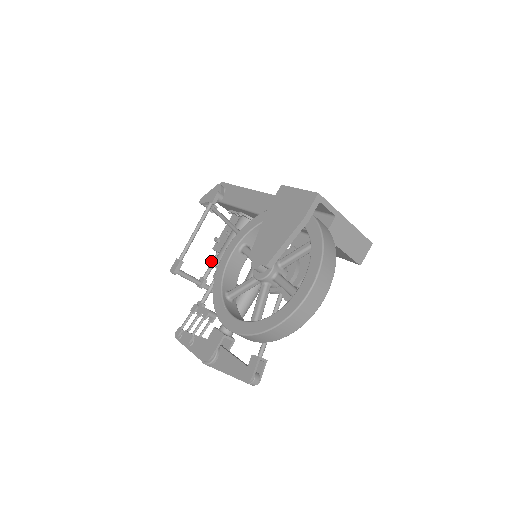
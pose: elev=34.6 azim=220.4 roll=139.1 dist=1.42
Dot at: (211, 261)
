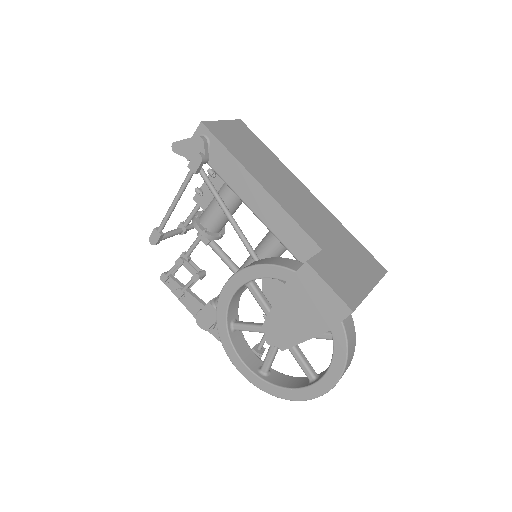
Dot at: (197, 229)
